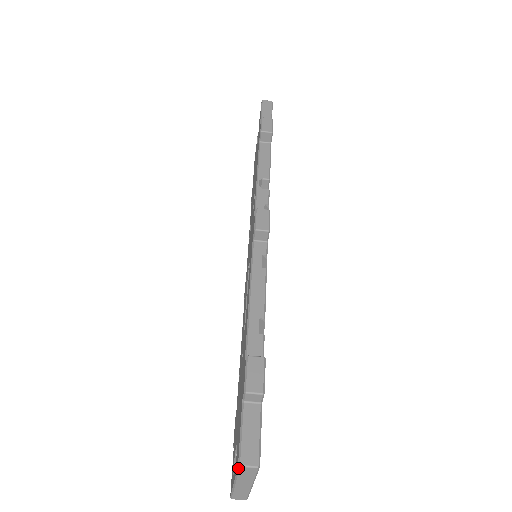
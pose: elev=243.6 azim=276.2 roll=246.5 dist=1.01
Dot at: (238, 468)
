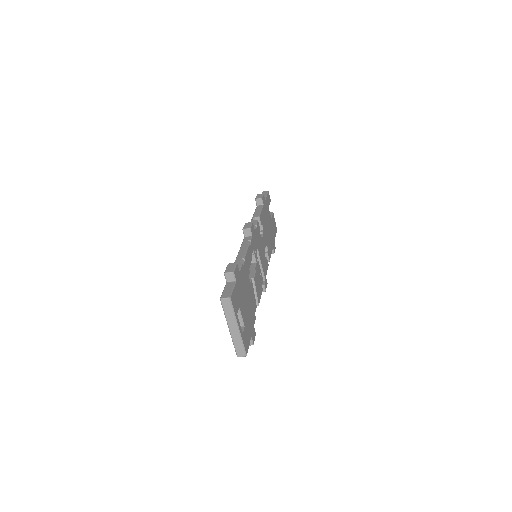
Dot at: (221, 303)
